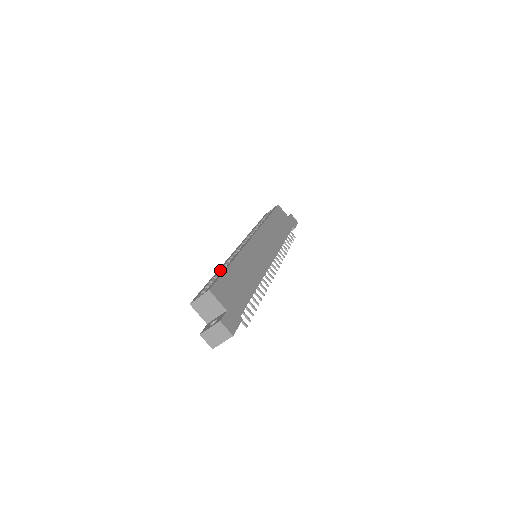
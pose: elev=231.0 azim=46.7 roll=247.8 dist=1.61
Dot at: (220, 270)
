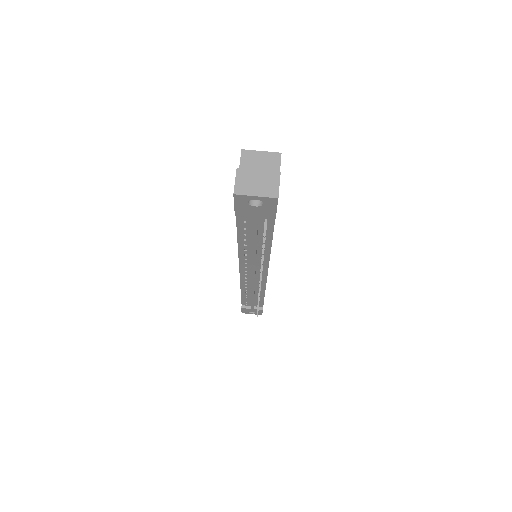
Dot at: occluded
